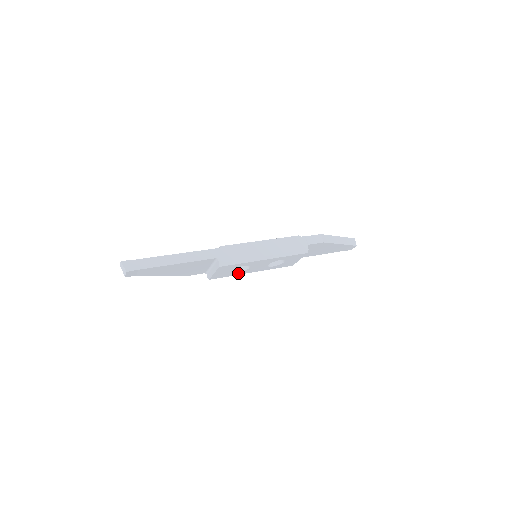
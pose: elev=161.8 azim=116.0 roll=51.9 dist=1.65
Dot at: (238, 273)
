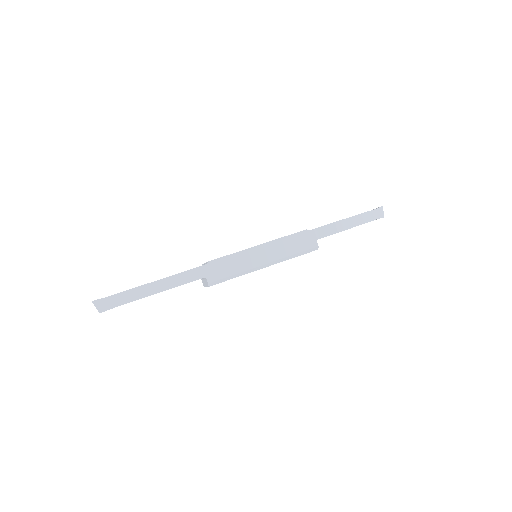
Dot at: occluded
